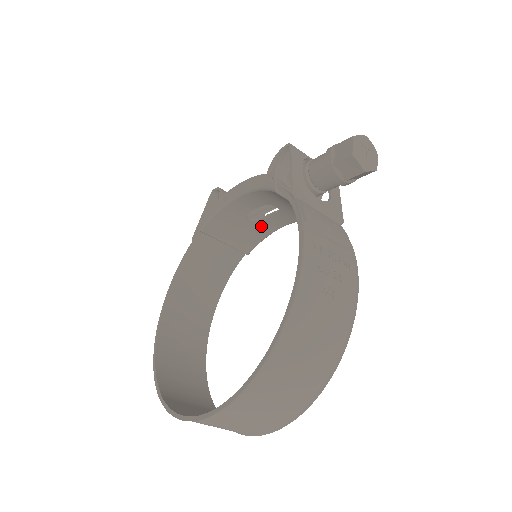
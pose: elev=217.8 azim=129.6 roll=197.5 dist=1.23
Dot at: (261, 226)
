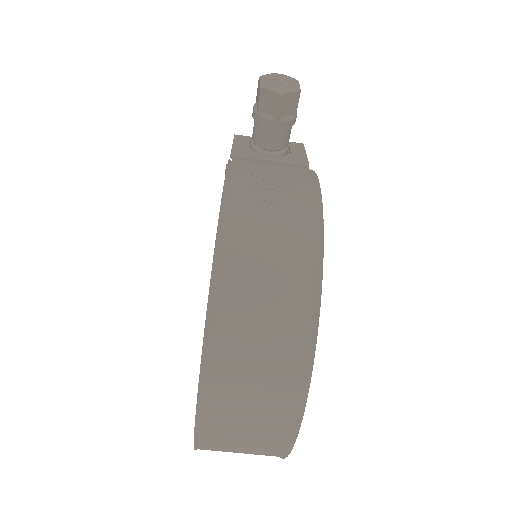
Dot at: occluded
